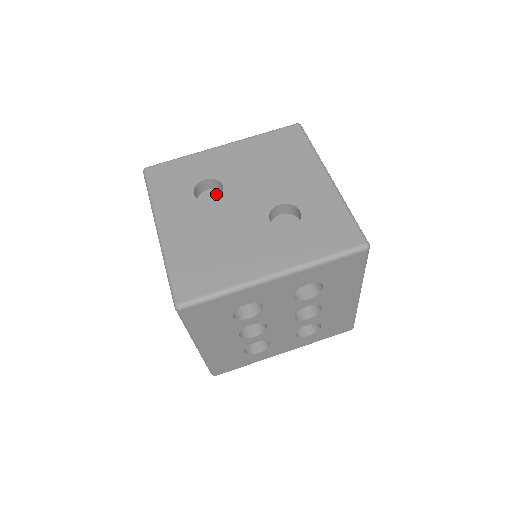
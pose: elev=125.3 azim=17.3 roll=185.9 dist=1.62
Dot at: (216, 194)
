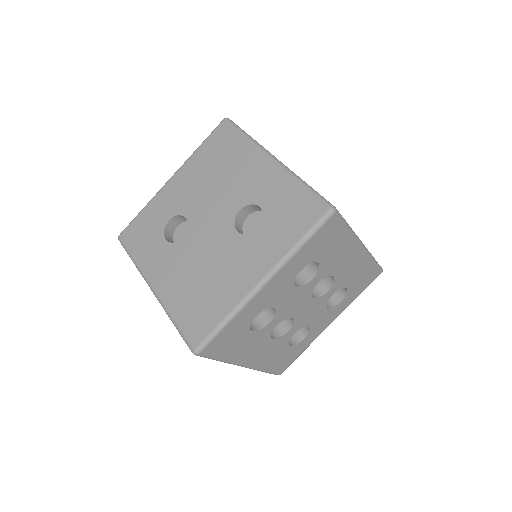
Dot at: (186, 227)
